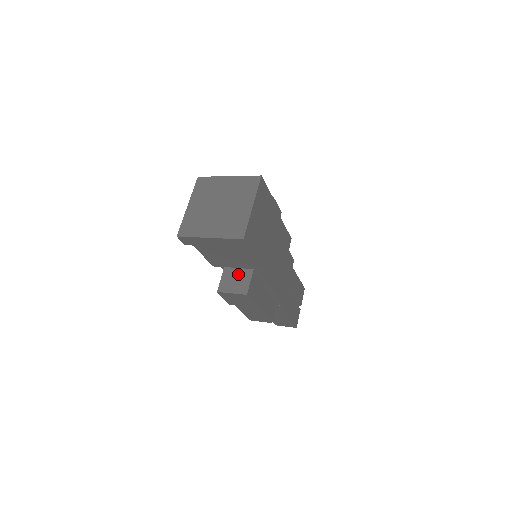
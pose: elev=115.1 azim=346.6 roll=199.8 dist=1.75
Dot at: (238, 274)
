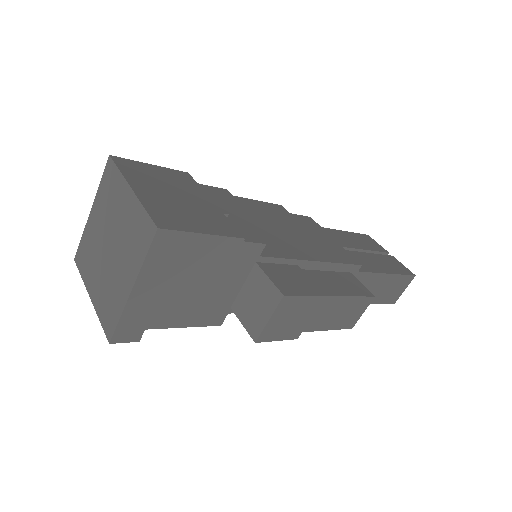
Dot at: (249, 292)
